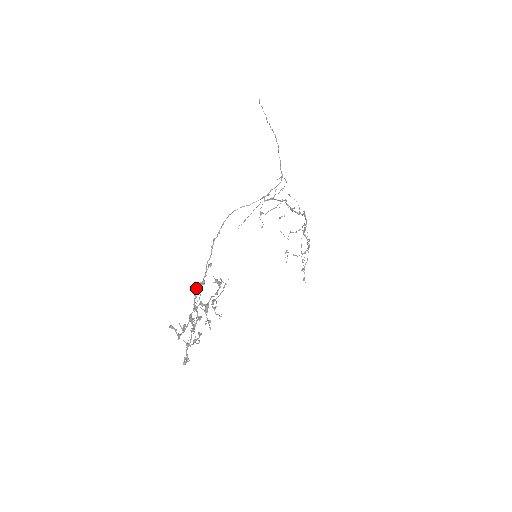
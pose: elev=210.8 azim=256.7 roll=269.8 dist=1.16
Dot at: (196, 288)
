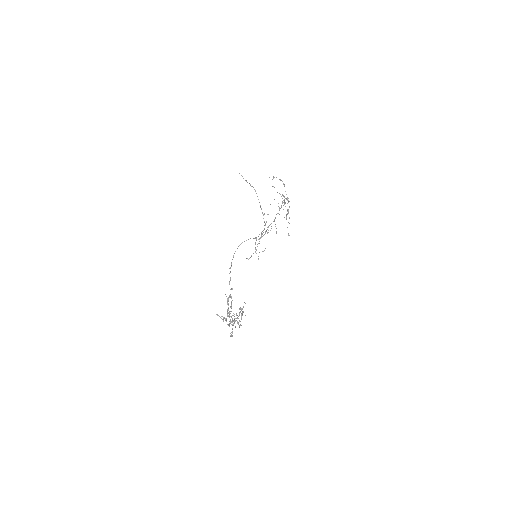
Dot at: (227, 300)
